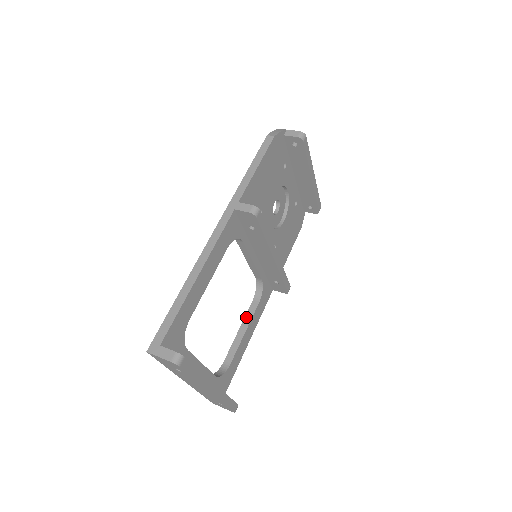
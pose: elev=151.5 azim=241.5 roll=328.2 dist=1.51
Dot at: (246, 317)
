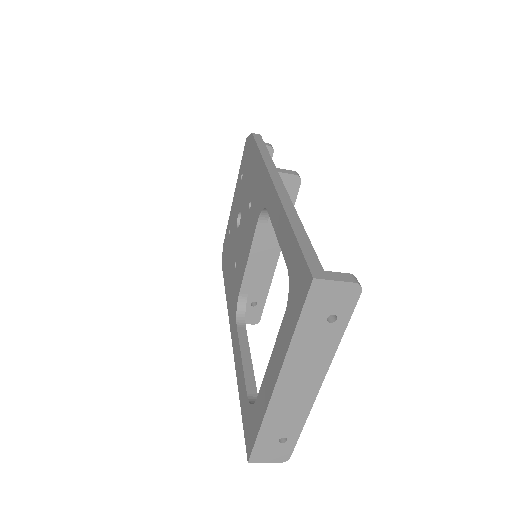
Dot at: (241, 342)
